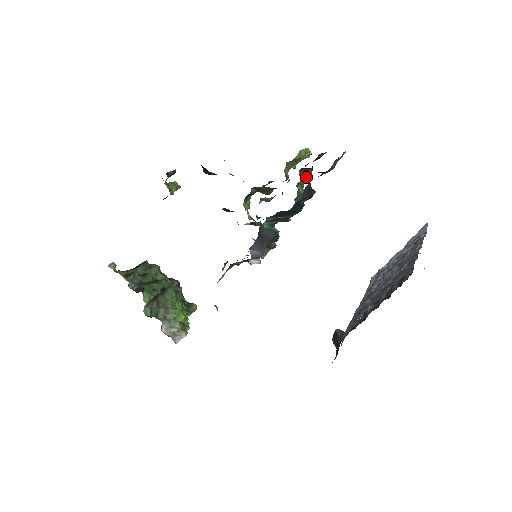
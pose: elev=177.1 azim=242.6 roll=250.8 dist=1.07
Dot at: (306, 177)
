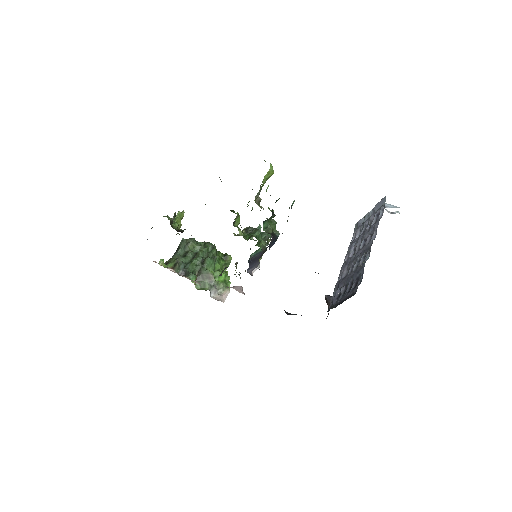
Dot at: occluded
